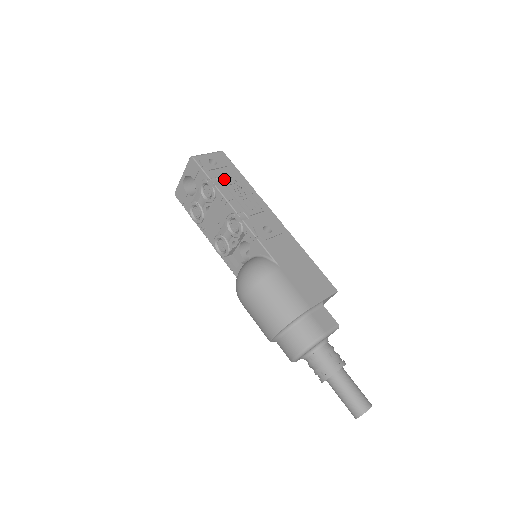
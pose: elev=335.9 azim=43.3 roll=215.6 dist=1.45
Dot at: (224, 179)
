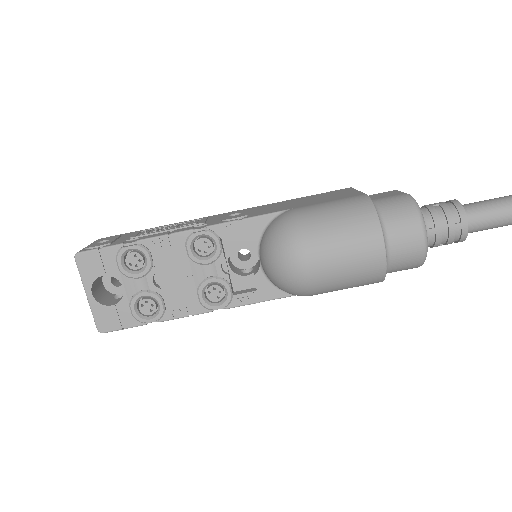
Dot at: (135, 236)
